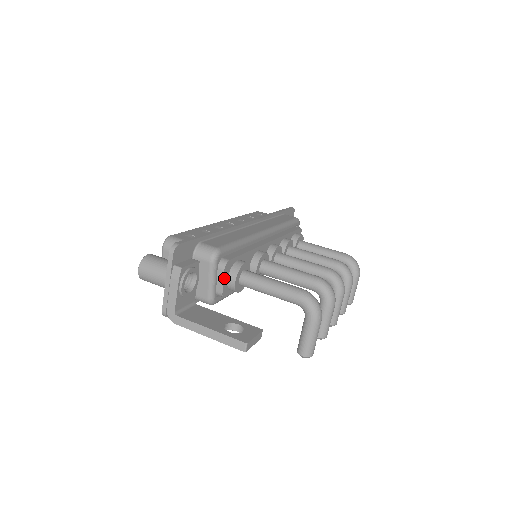
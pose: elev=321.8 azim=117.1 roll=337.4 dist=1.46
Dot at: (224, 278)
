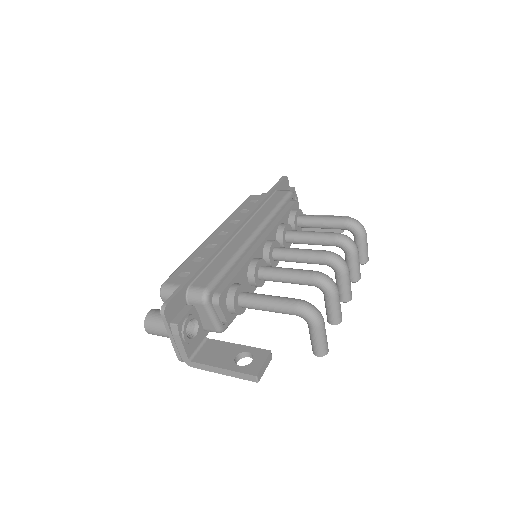
Dot at: (223, 310)
